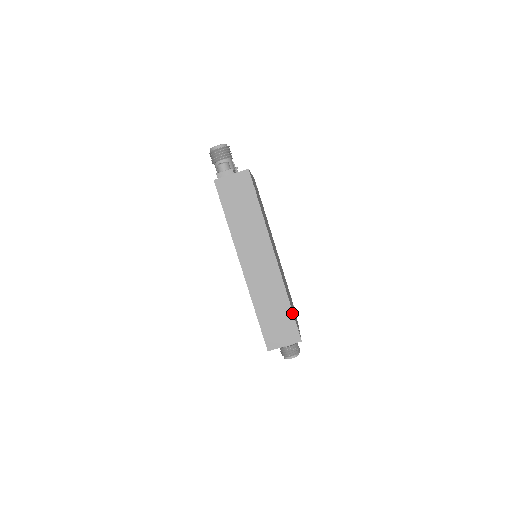
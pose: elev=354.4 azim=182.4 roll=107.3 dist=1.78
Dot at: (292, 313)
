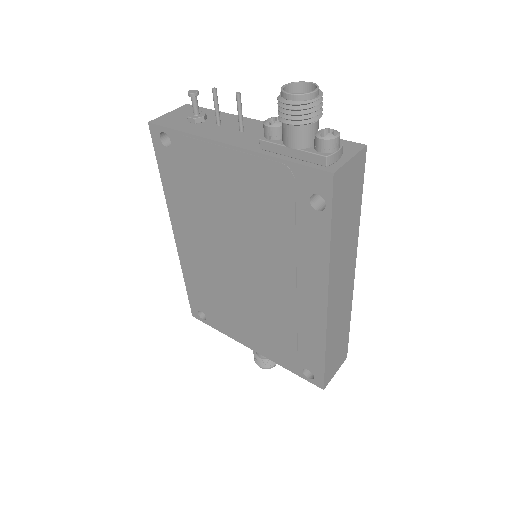
Dot at: occluded
